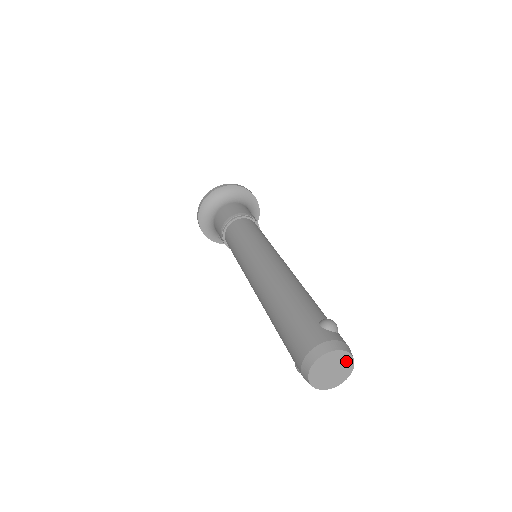
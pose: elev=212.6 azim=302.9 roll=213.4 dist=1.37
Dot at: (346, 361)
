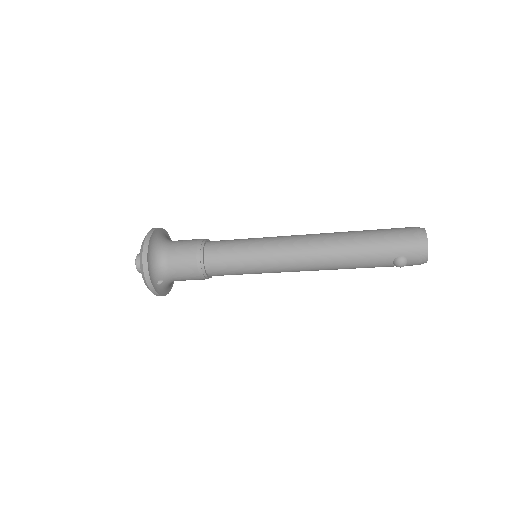
Dot at: occluded
